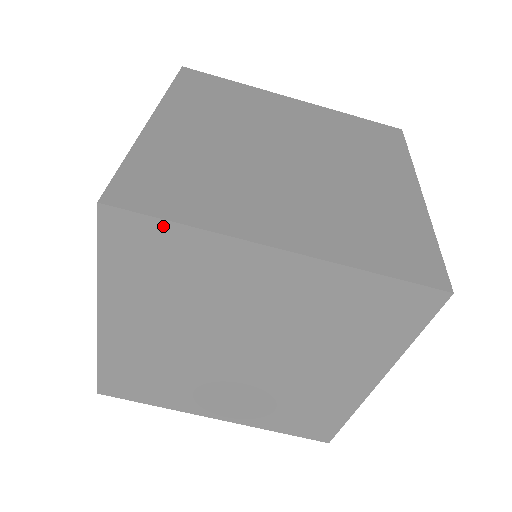
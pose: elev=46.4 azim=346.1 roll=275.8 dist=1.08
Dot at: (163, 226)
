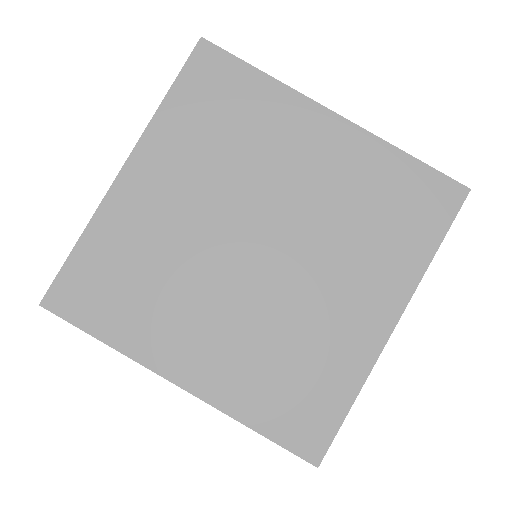
Dot at: (244, 69)
